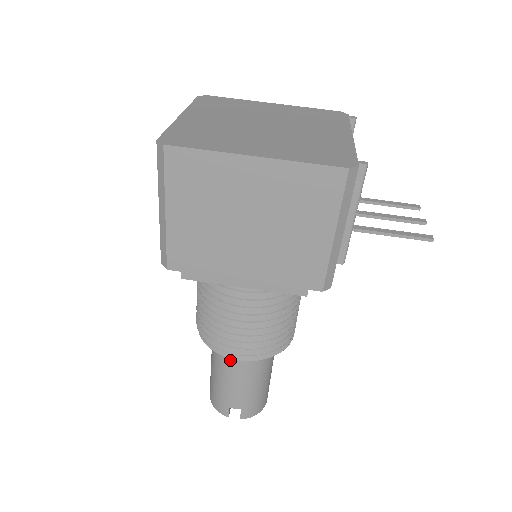
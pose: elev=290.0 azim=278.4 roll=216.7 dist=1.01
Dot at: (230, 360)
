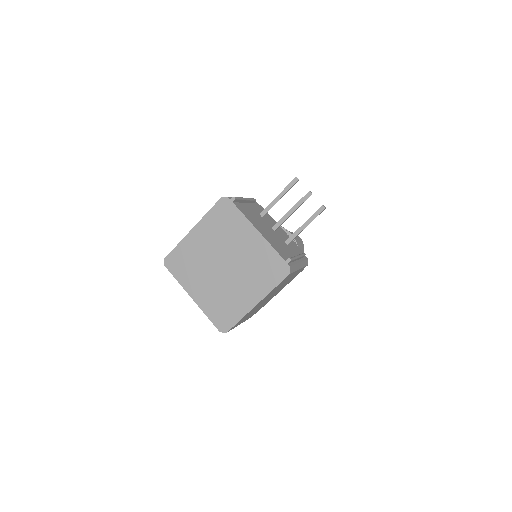
Dot at: occluded
